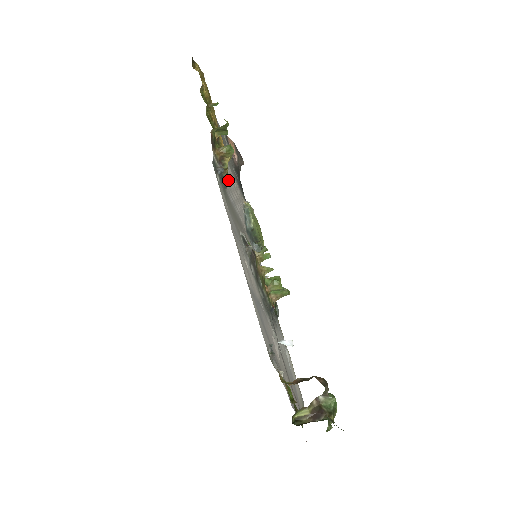
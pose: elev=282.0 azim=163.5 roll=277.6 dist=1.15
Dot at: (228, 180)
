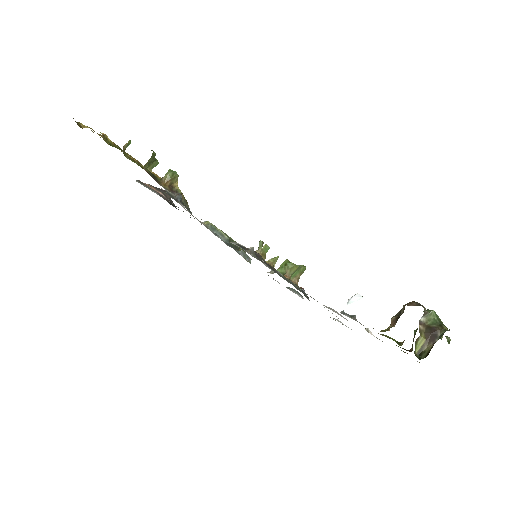
Dot at: (187, 205)
